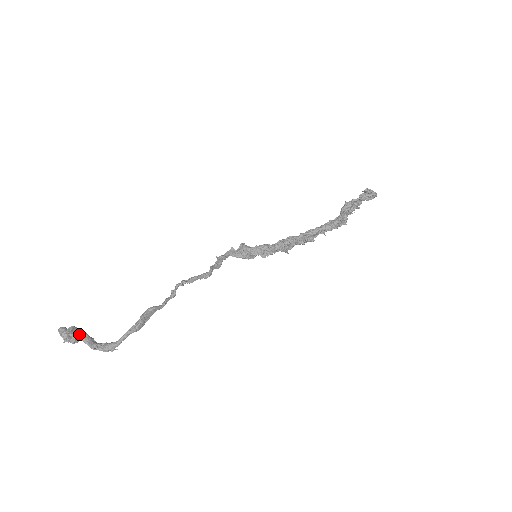
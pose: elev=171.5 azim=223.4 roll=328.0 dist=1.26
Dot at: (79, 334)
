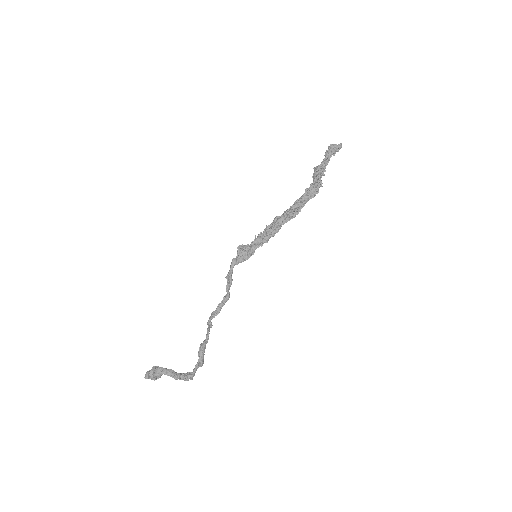
Dot at: (160, 373)
